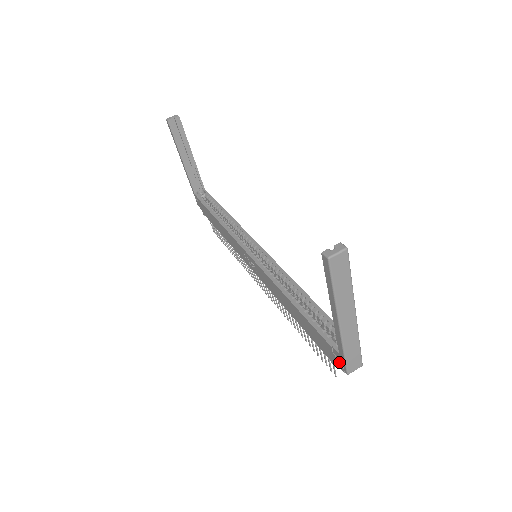
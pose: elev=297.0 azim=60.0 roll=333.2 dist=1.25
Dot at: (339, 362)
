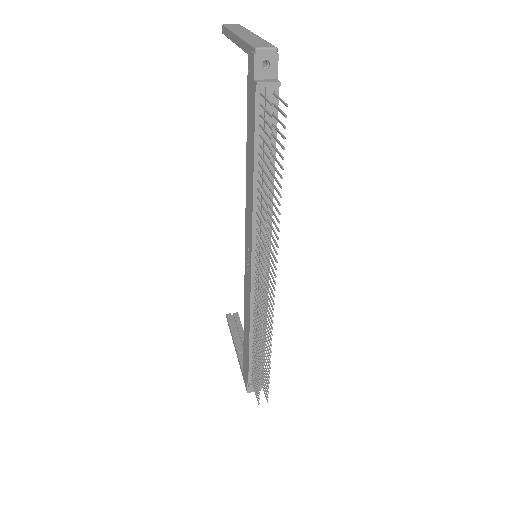
Dot at: (251, 60)
